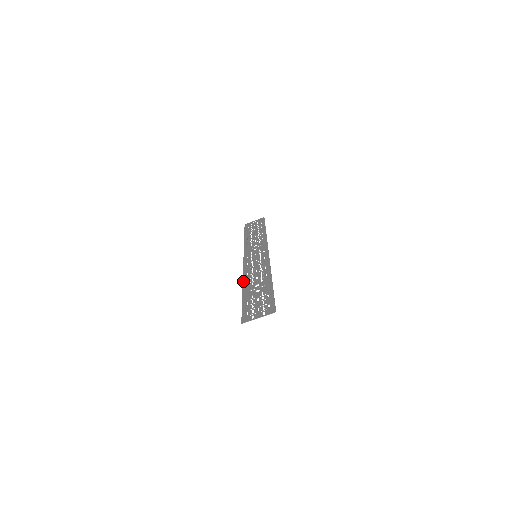
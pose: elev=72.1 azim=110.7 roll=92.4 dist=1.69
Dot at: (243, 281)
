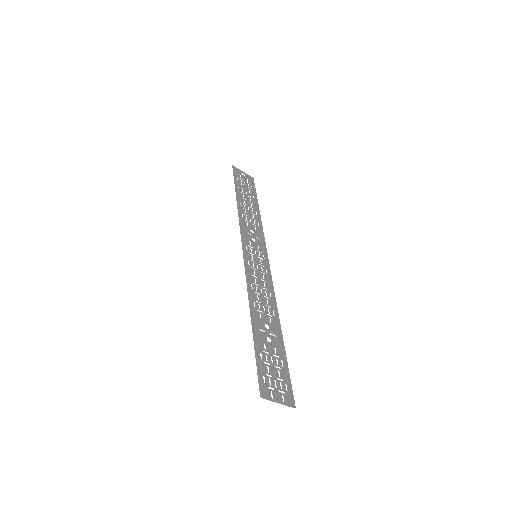
Dot at: (250, 299)
